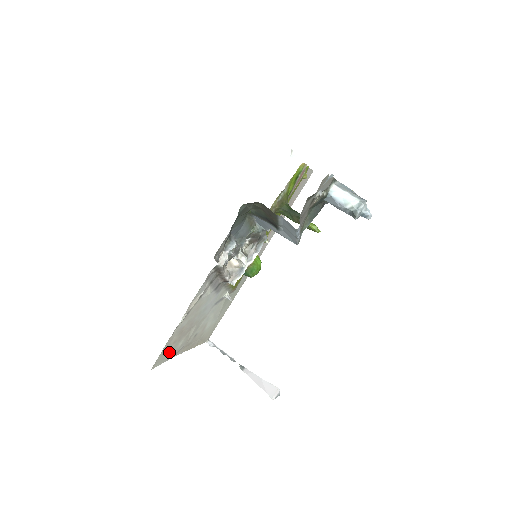
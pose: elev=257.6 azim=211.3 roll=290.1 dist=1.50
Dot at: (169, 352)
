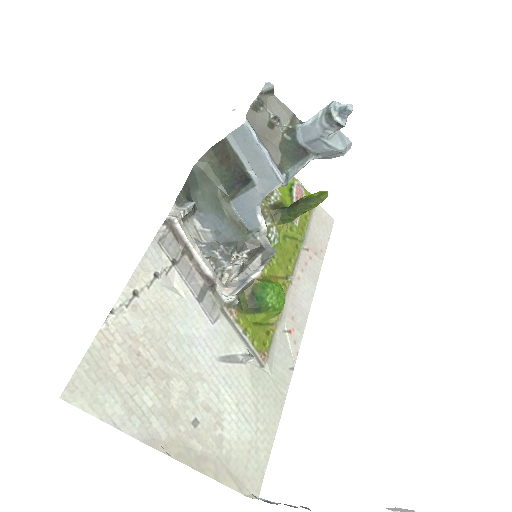
Dot at: (115, 396)
